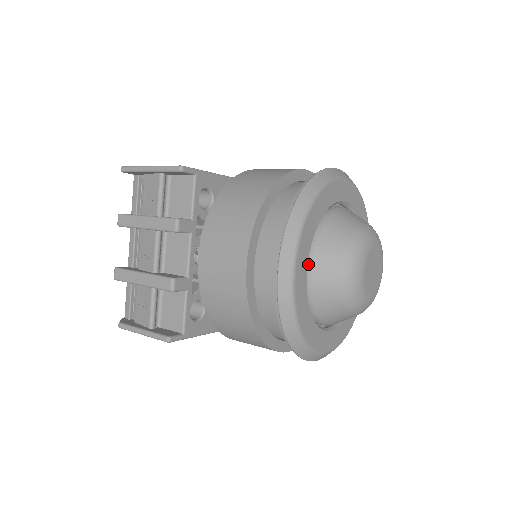
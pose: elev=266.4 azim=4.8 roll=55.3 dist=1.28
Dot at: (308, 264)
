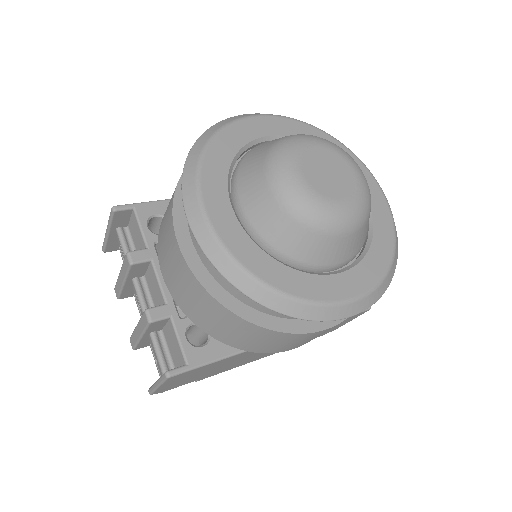
Dot at: (237, 208)
